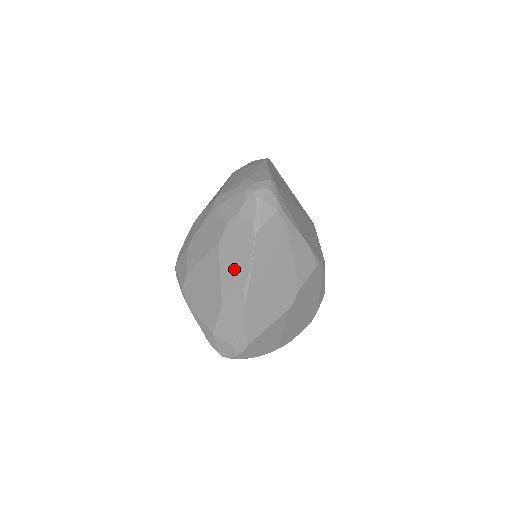
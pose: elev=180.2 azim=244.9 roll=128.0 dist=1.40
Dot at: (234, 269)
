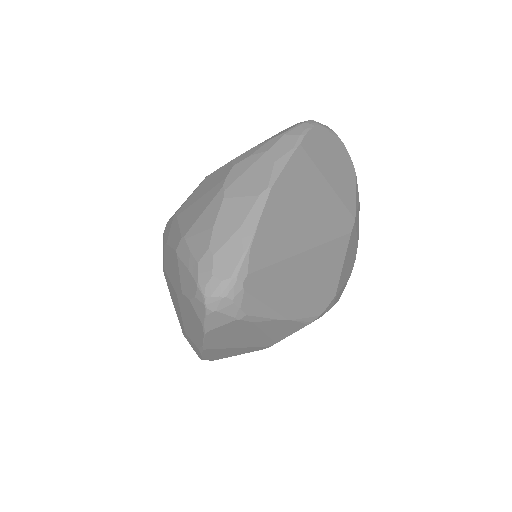
Dot at: (190, 328)
